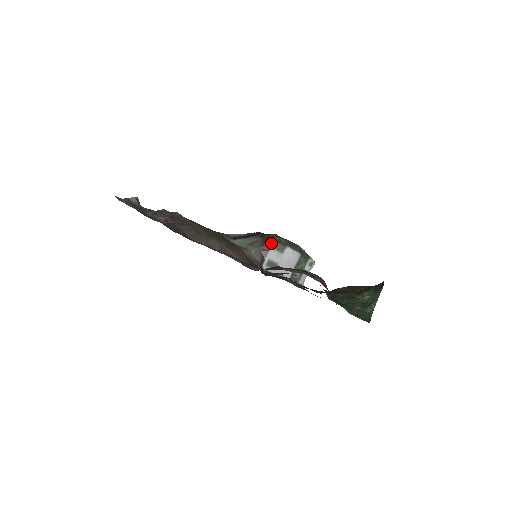
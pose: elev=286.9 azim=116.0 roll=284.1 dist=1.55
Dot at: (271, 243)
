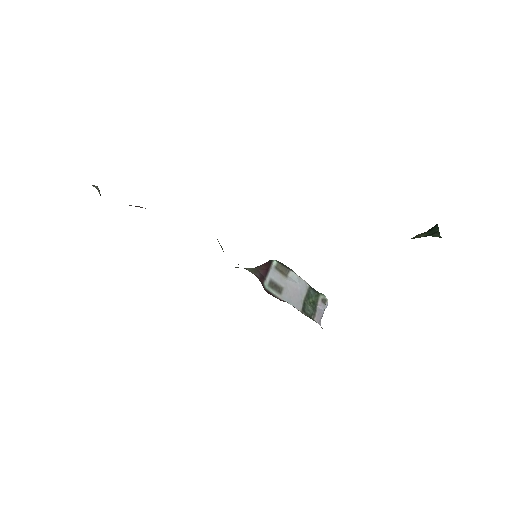
Dot at: (270, 263)
